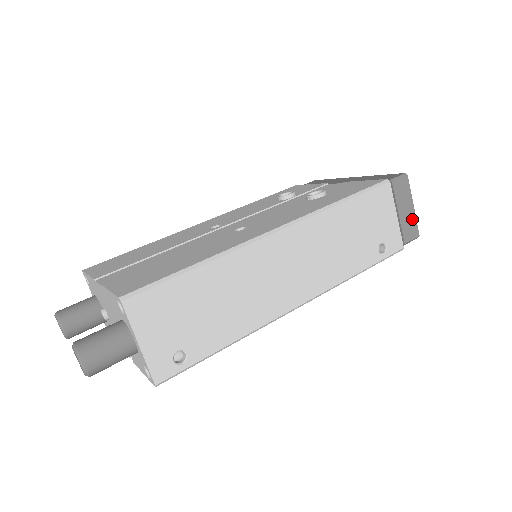
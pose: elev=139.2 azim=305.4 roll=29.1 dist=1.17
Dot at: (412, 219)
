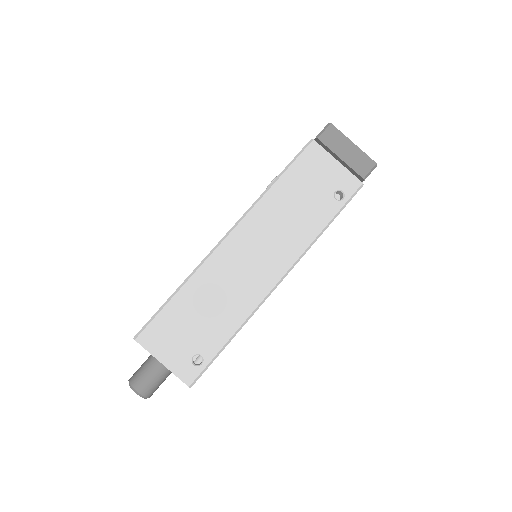
Dot at: (359, 154)
